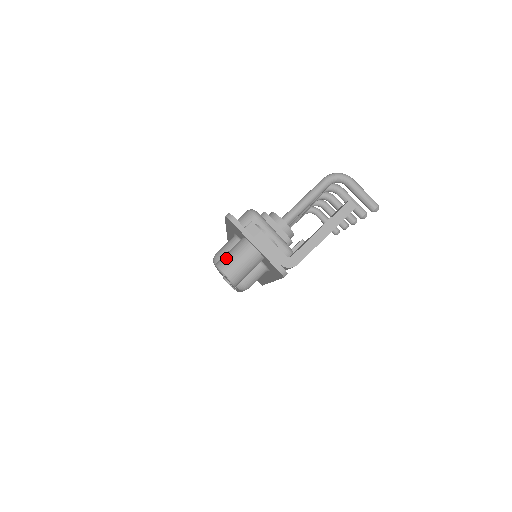
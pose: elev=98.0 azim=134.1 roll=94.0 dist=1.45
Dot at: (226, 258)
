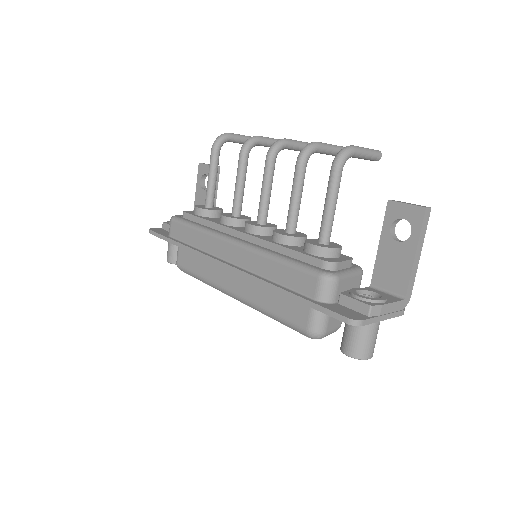
Dot at: (361, 347)
